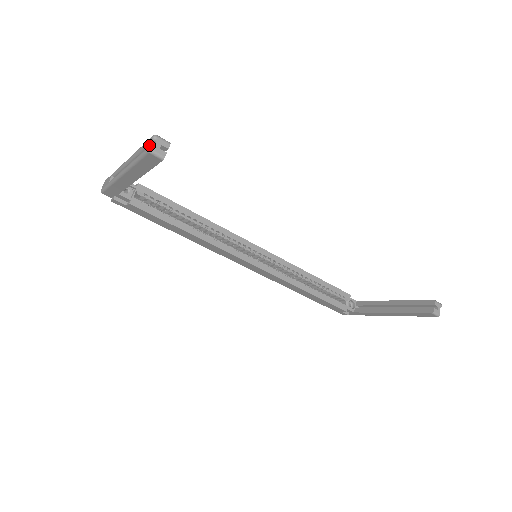
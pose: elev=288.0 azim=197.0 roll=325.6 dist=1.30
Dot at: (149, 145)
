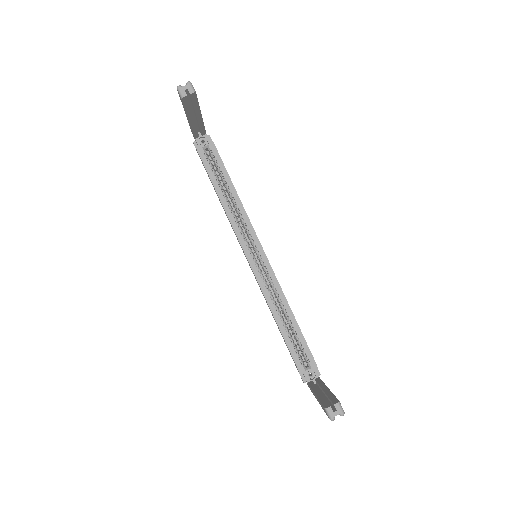
Dot at: occluded
